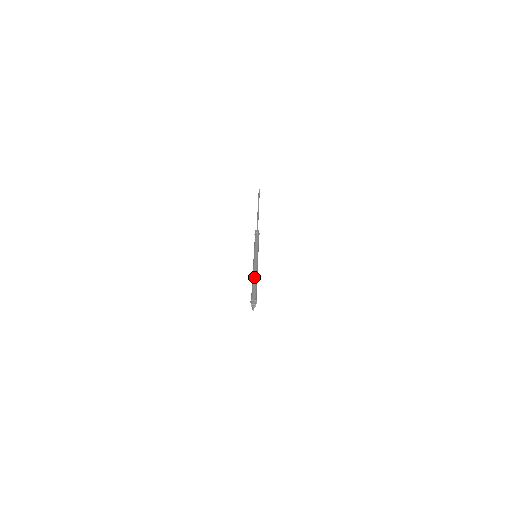
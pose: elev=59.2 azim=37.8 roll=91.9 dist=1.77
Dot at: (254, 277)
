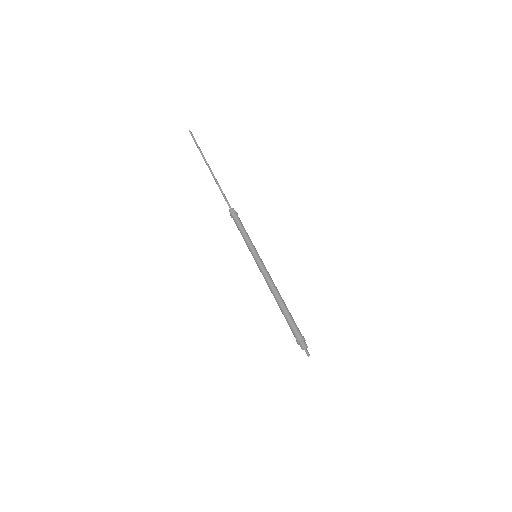
Dot at: (281, 297)
